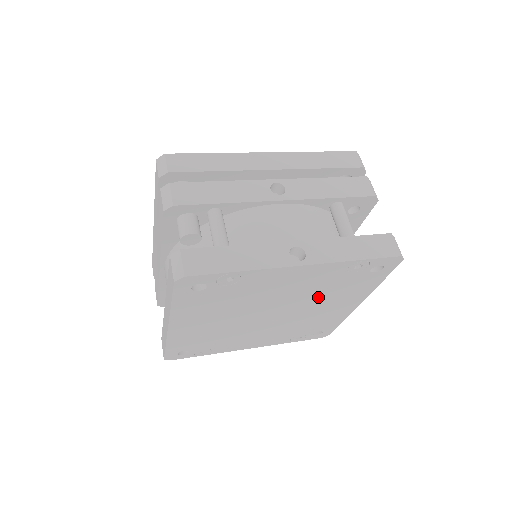
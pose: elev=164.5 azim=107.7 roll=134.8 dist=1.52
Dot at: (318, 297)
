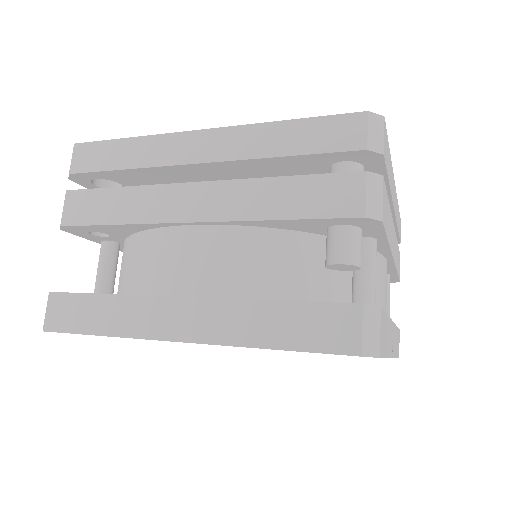
Dot at: occluded
